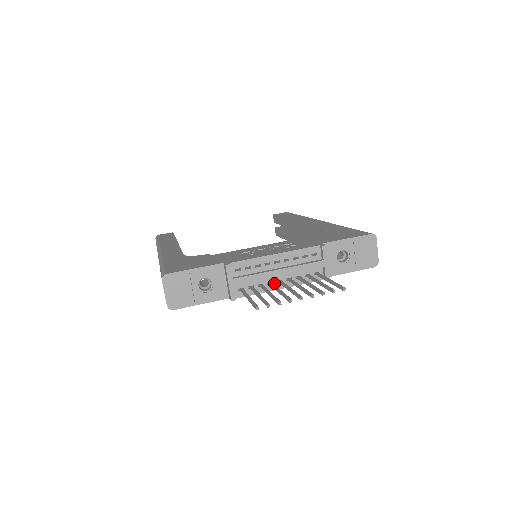
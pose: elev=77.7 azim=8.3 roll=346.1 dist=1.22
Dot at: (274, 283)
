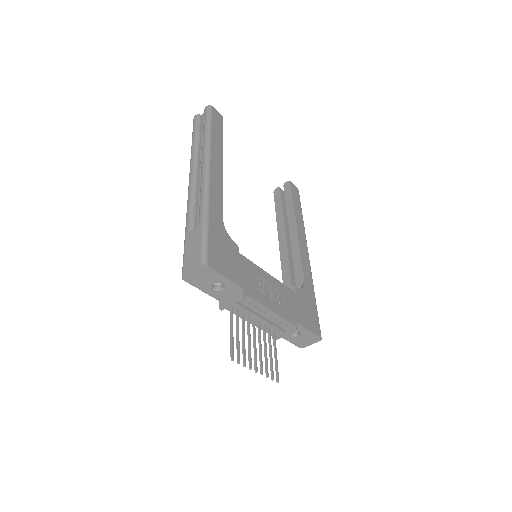
Dot at: (250, 318)
